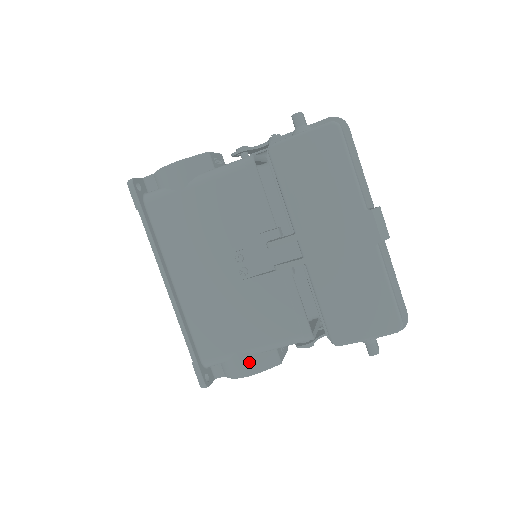
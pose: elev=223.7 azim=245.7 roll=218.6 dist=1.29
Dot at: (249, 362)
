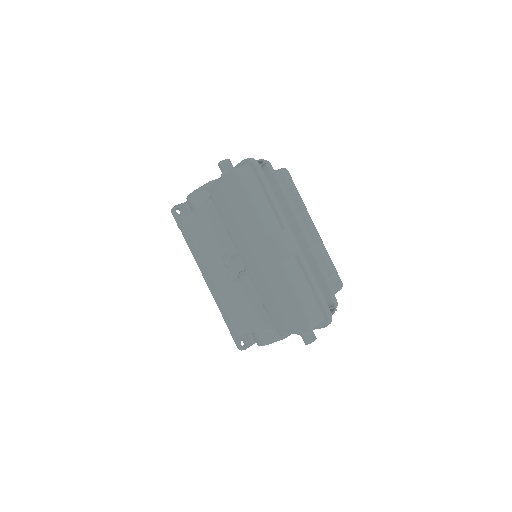
Dot at: (262, 335)
